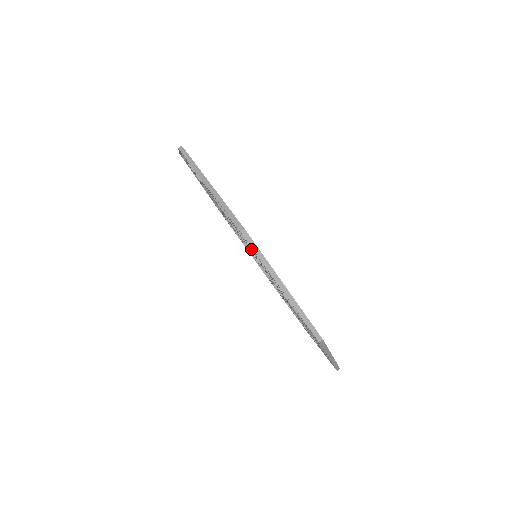
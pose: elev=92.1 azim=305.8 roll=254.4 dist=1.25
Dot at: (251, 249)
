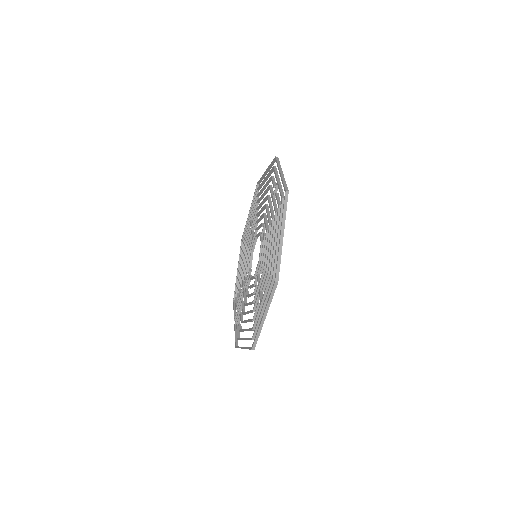
Dot at: (266, 278)
